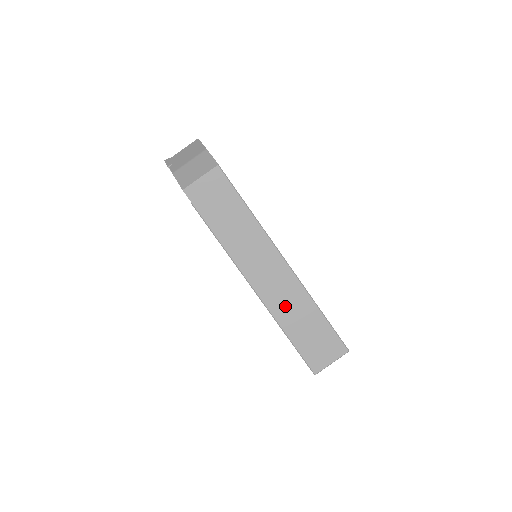
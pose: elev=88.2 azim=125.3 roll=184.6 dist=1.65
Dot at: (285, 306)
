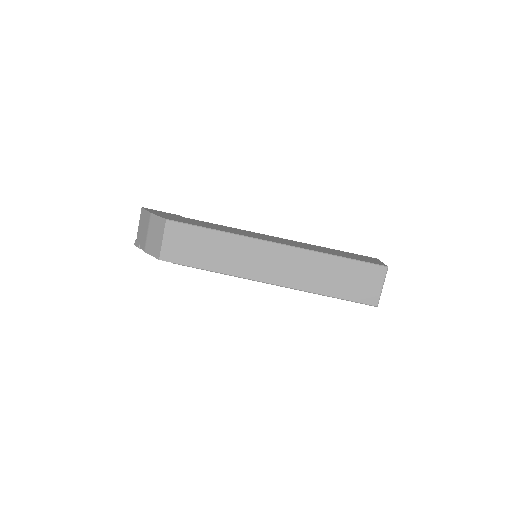
Dot at: (307, 276)
